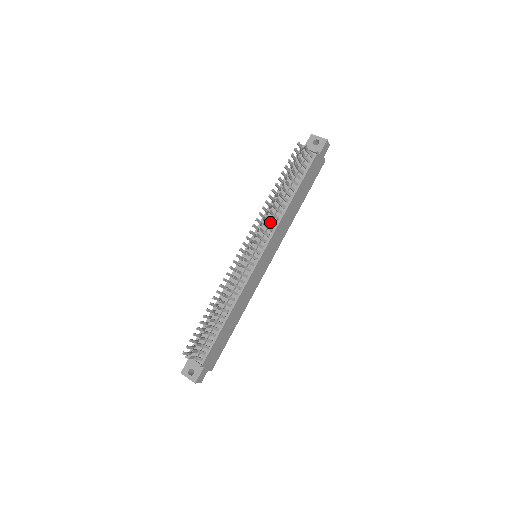
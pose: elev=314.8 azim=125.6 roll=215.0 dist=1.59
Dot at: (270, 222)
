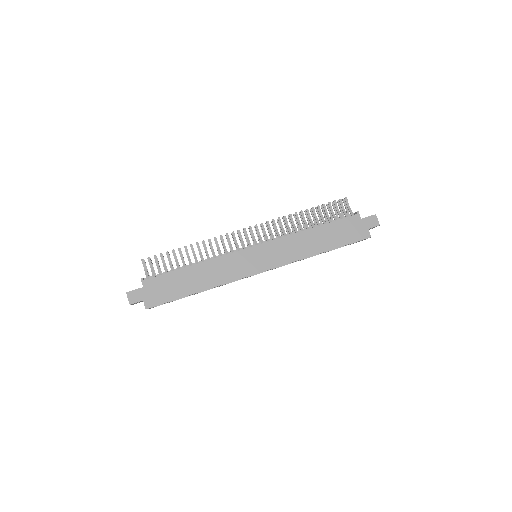
Dot at: (282, 231)
